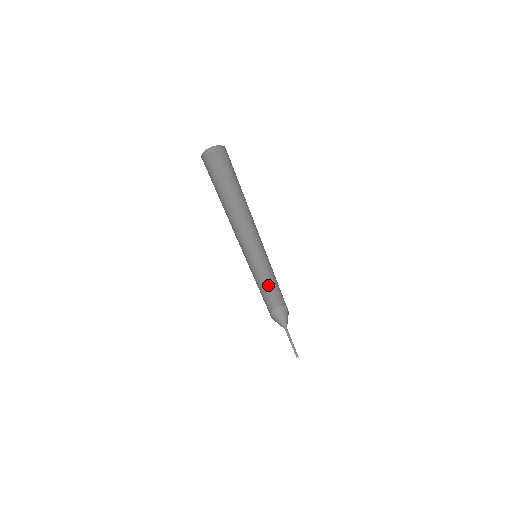
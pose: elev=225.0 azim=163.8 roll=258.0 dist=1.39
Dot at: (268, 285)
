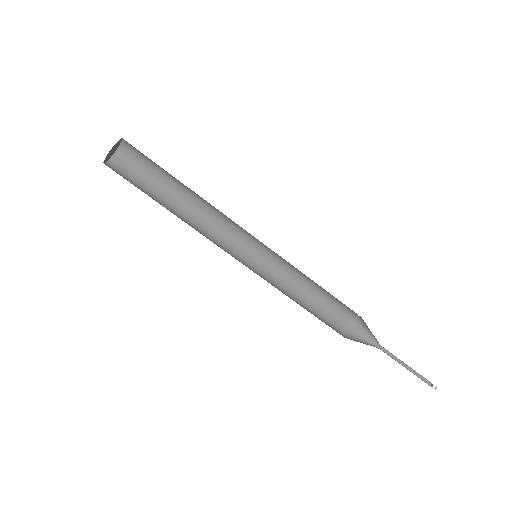
Dot at: (316, 289)
